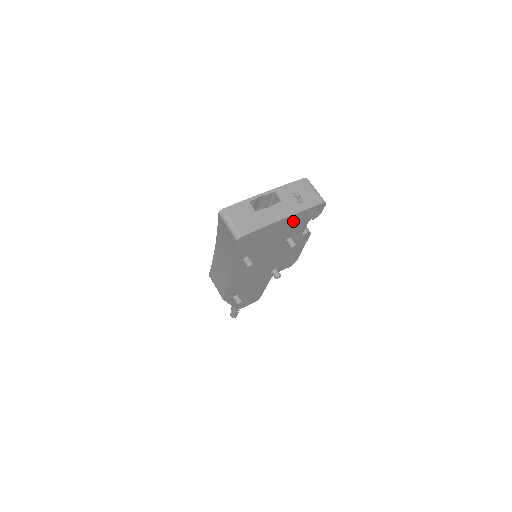
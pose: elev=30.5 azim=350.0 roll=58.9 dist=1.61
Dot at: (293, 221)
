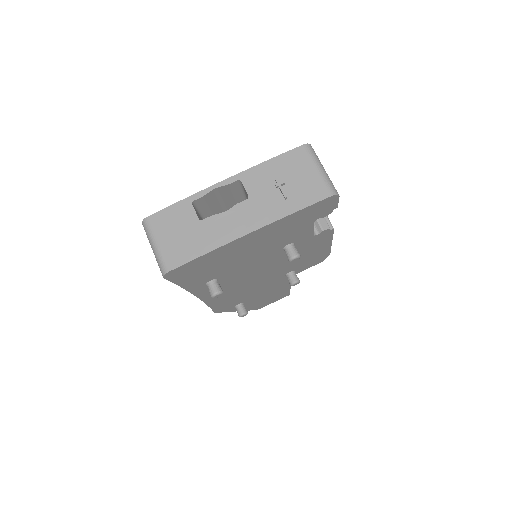
Dot at: (276, 230)
